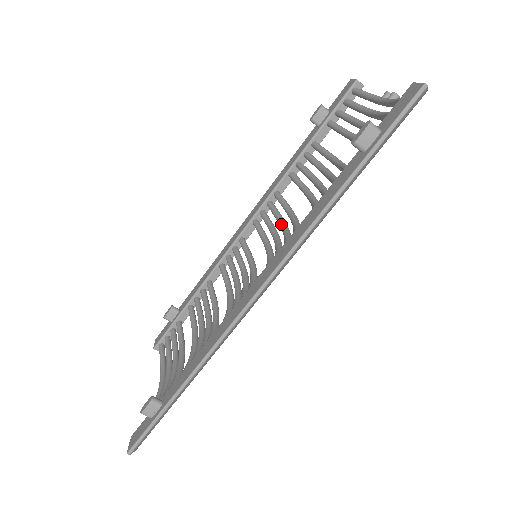
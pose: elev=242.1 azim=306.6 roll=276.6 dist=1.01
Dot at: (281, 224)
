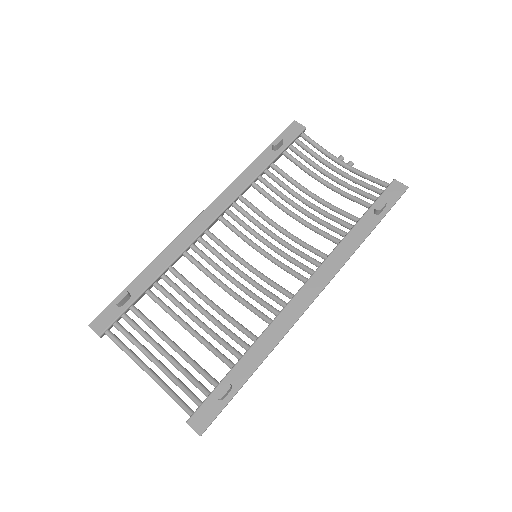
Dot at: (269, 231)
